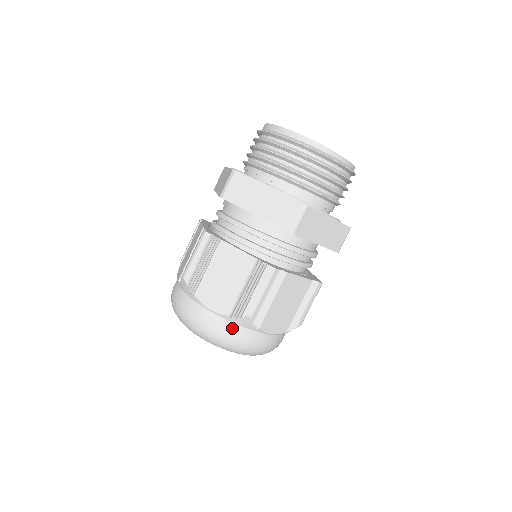
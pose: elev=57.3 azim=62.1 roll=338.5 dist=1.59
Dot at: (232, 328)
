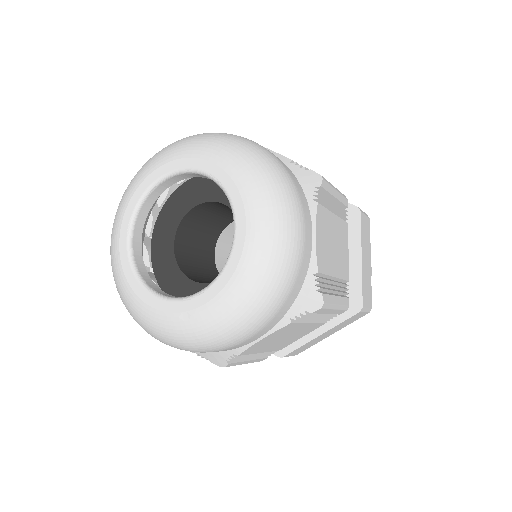
Dot at: (287, 168)
